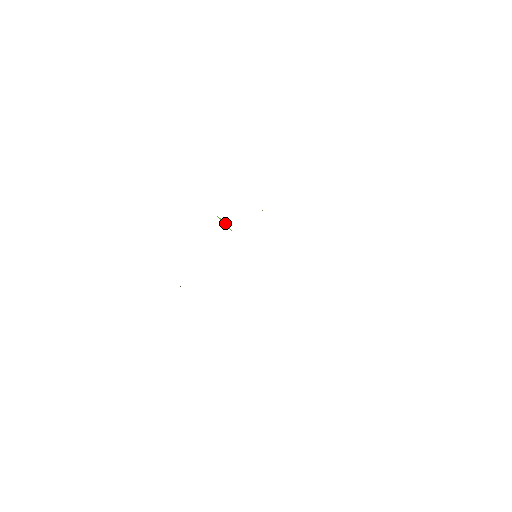
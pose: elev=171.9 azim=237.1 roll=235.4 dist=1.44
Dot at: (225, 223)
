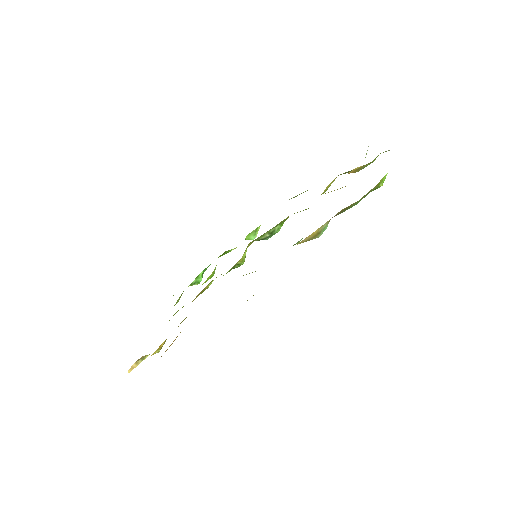
Dot at: occluded
